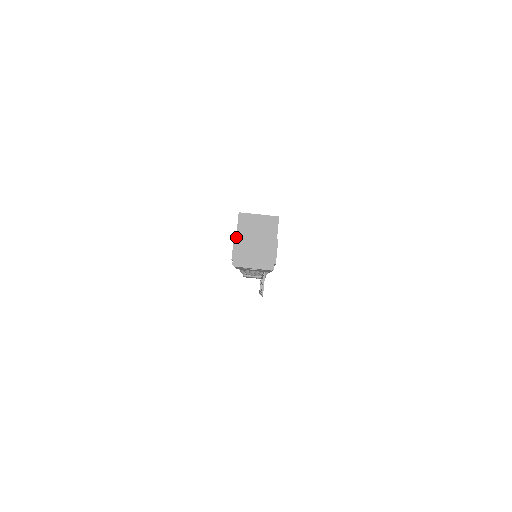
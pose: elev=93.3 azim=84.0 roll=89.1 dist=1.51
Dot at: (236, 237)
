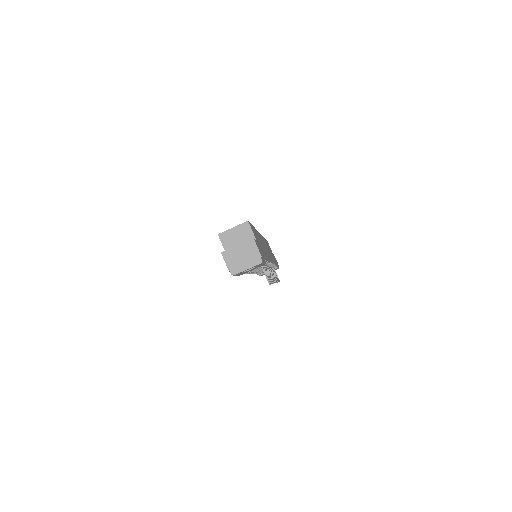
Dot at: (223, 254)
